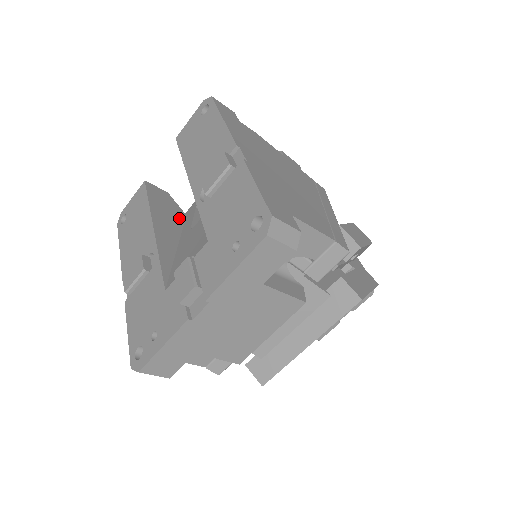
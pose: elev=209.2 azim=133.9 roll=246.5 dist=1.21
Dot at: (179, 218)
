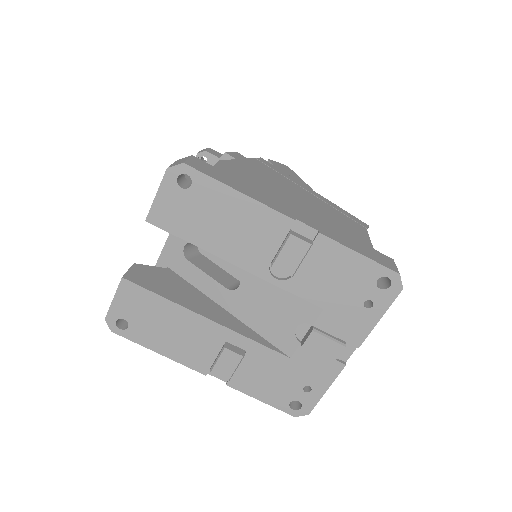
Dot at: (178, 280)
